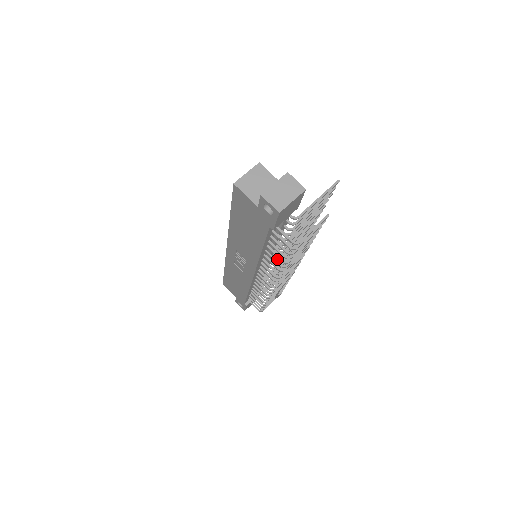
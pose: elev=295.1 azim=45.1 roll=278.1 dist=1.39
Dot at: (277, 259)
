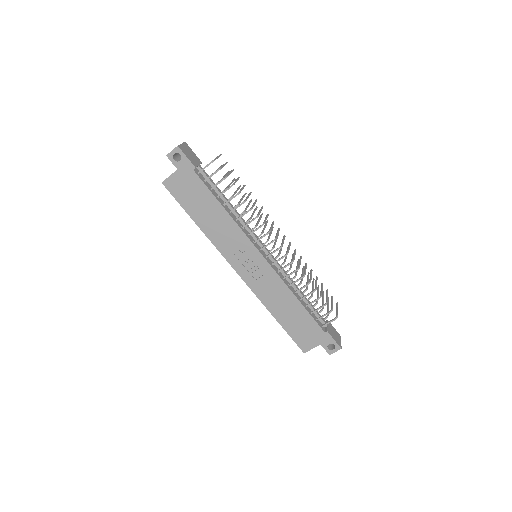
Dot at: (260, 234)
